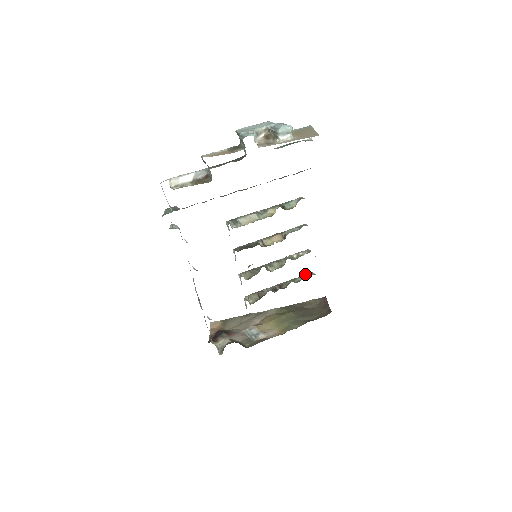
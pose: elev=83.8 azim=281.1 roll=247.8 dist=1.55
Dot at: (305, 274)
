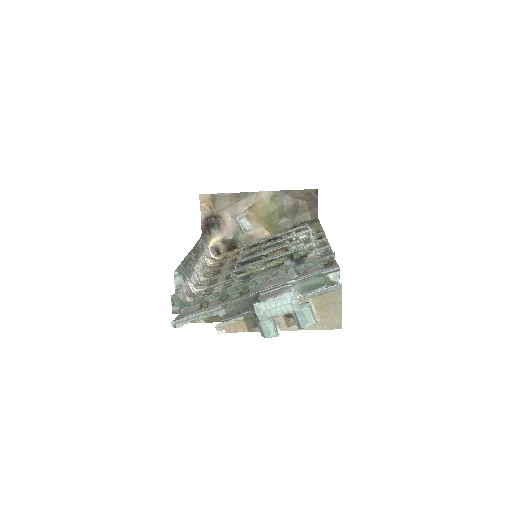
Dot at: (301, 228)
